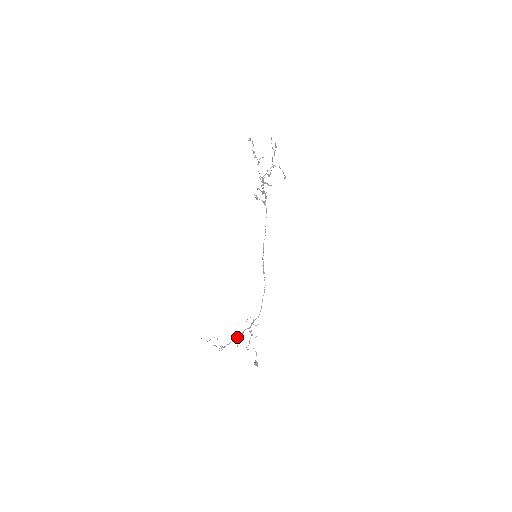
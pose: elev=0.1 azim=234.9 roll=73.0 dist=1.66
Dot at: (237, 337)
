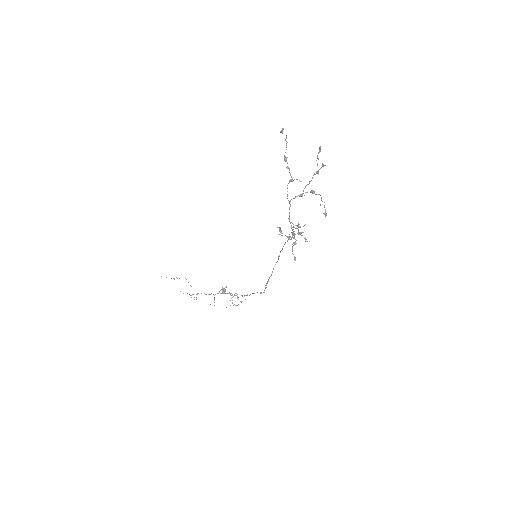
Dot at: (214, 295)
